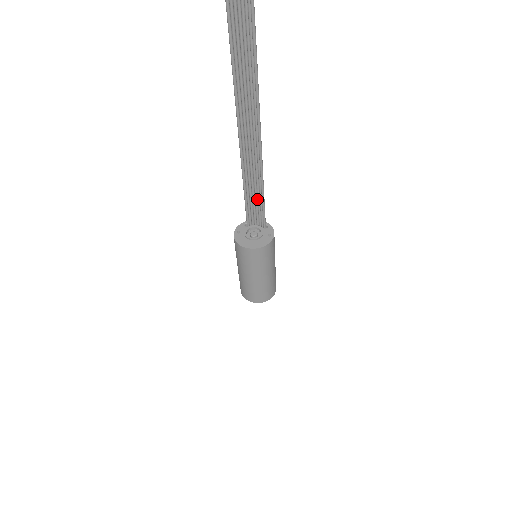
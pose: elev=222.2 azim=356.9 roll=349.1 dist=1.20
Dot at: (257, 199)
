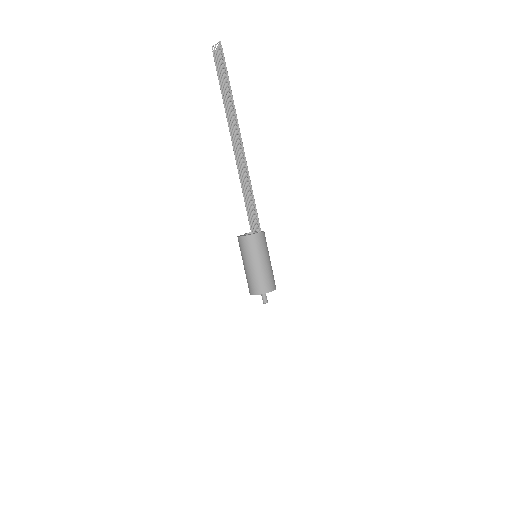
Dot at: (254, 210)
